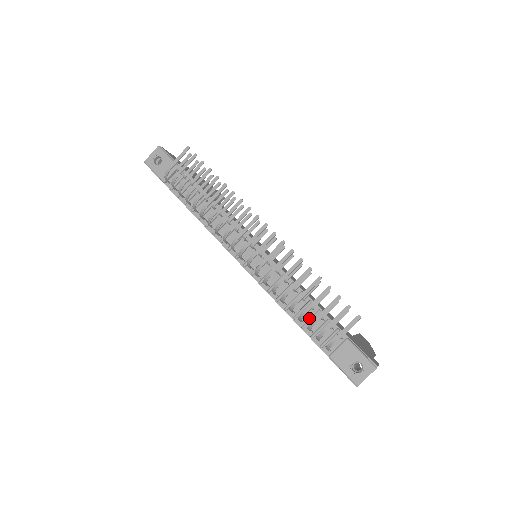
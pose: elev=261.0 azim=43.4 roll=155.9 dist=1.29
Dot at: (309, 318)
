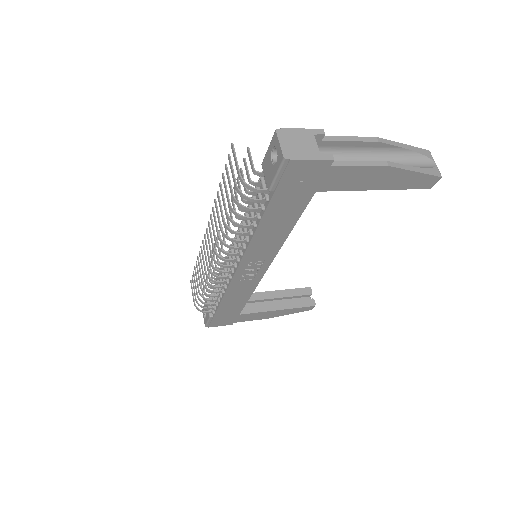
Dot at: occluded
